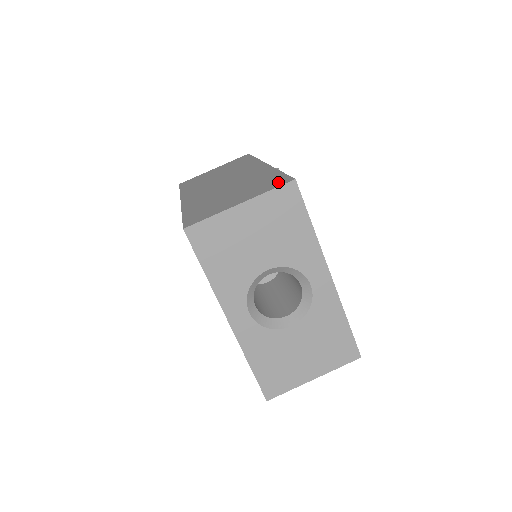
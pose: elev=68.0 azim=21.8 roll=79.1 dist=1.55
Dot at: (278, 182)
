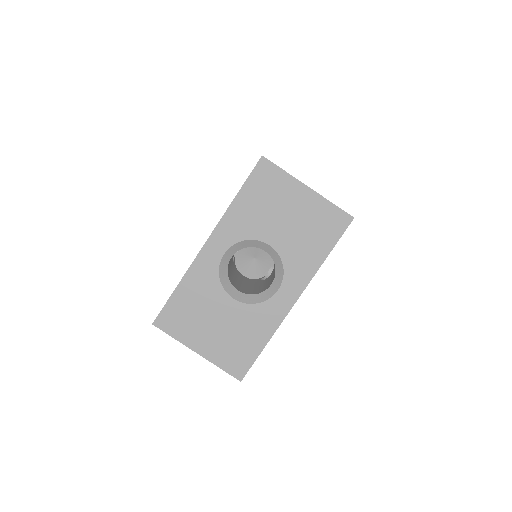
Dot at: occluded
